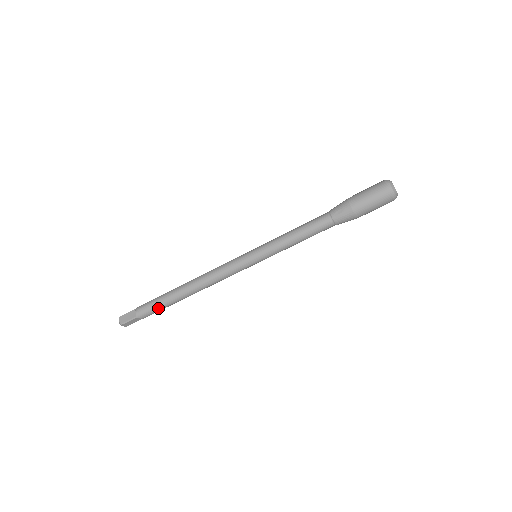
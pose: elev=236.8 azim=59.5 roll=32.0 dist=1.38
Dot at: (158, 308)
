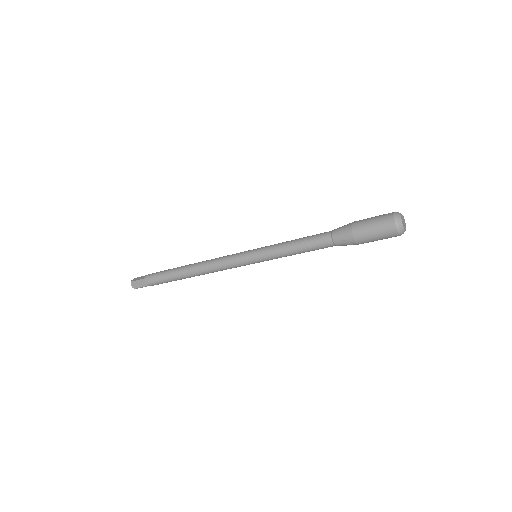
Dot at: (167, 282)
